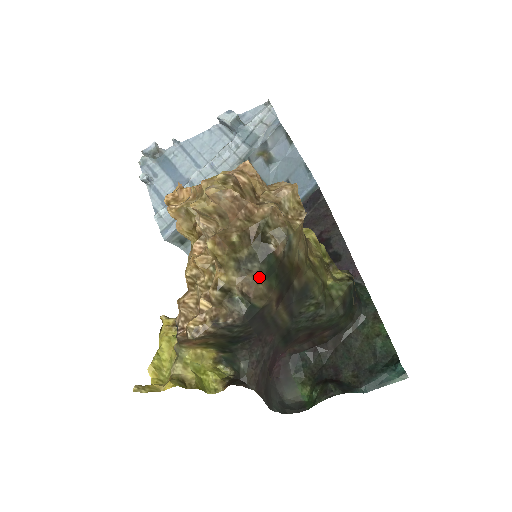
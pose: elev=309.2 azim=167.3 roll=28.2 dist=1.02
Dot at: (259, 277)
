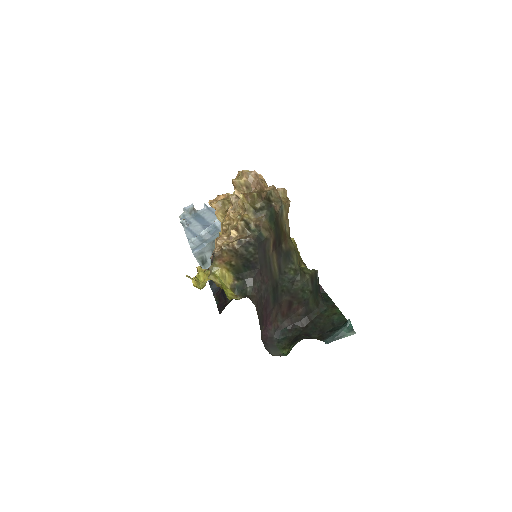
Dot at: (266, 218)
